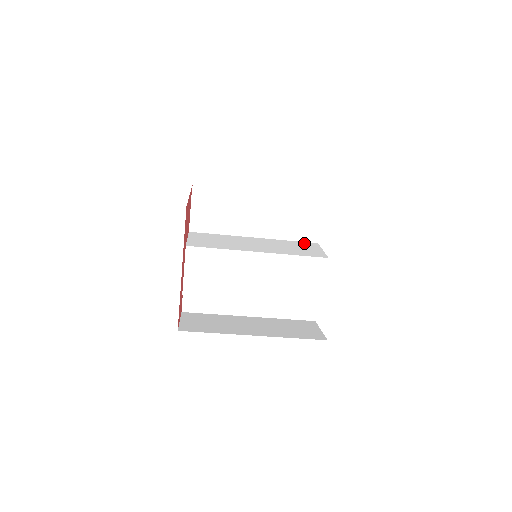
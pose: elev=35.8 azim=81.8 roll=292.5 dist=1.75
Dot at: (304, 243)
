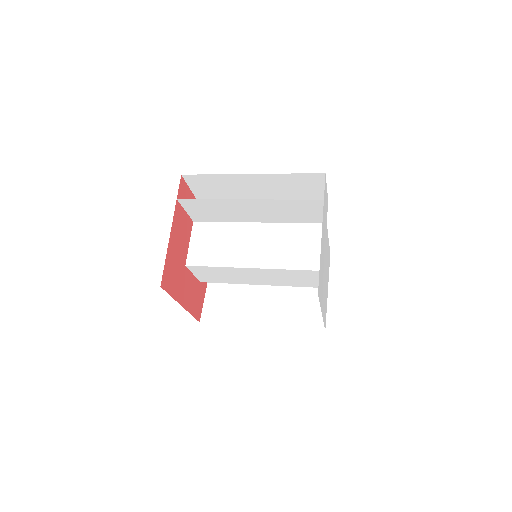
Dot at: (309, 228)
